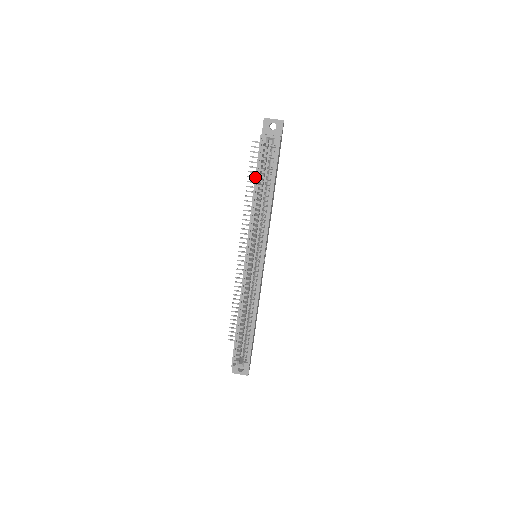
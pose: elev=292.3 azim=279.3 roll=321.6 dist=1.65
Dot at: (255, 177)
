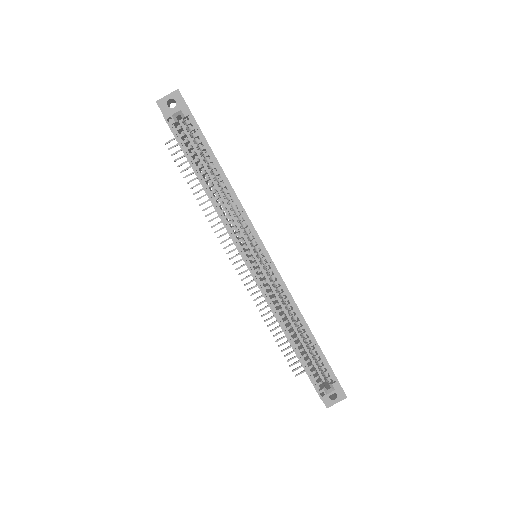
Dot at: occluded
